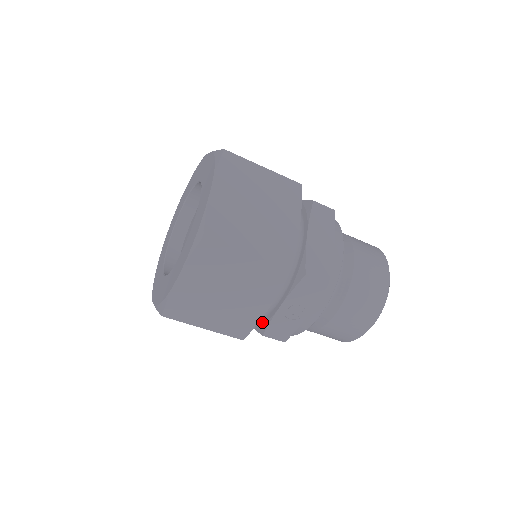
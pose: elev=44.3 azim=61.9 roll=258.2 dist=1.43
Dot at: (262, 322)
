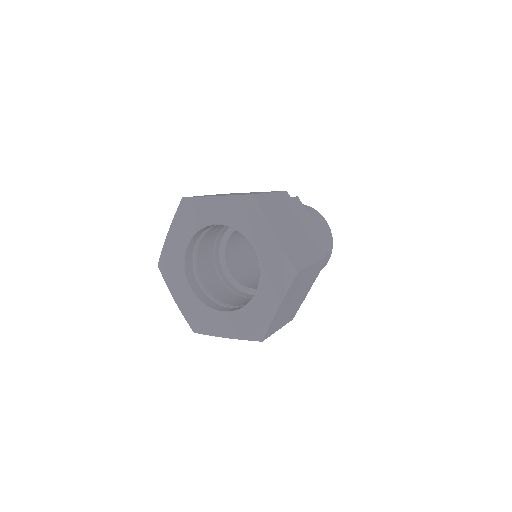
Dot at: occluded
